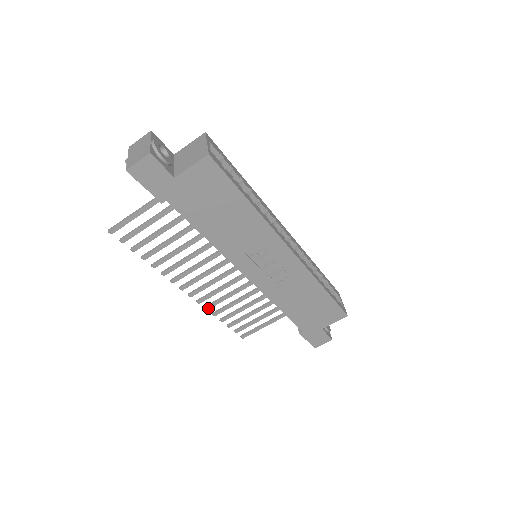
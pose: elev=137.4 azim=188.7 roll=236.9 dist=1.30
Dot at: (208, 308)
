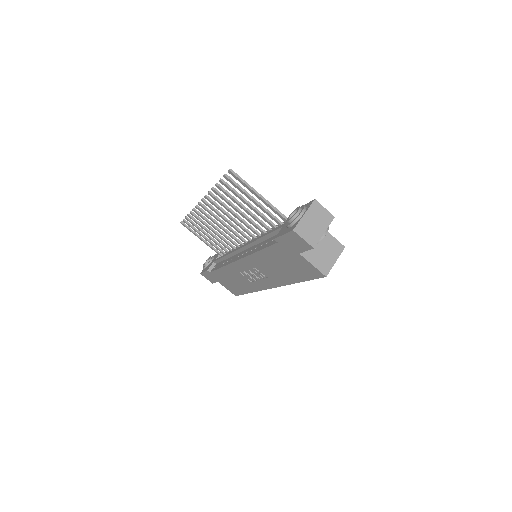
Dot at: (195, 211)
